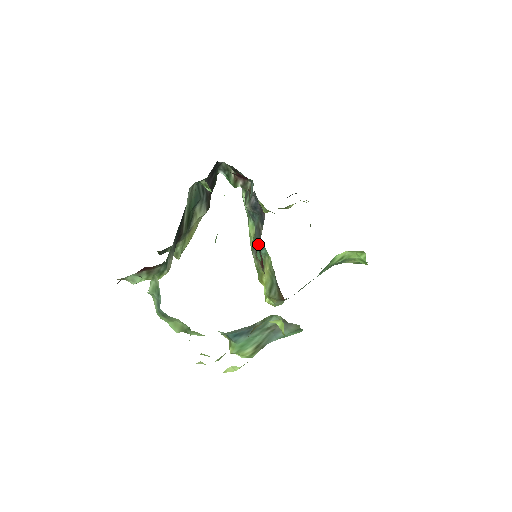
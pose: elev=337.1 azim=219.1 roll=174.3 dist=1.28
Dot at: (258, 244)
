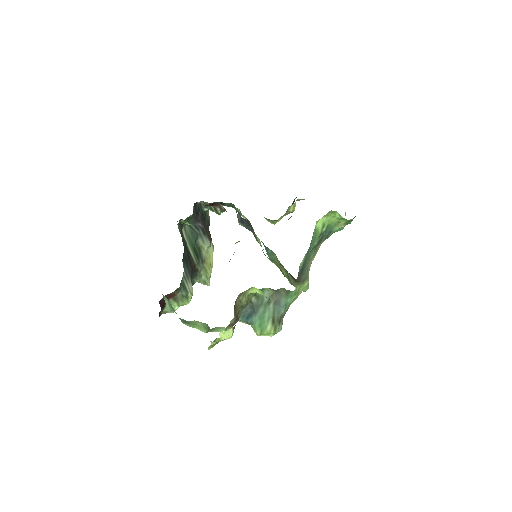
Dot at: (265, 248)
